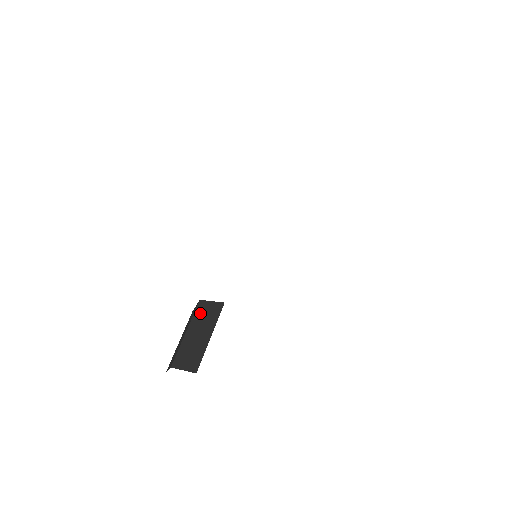
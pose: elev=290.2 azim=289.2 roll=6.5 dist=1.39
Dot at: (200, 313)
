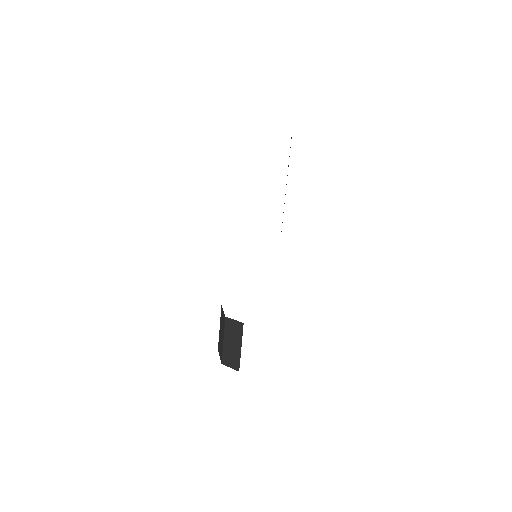
Dot at: (229, 328)
